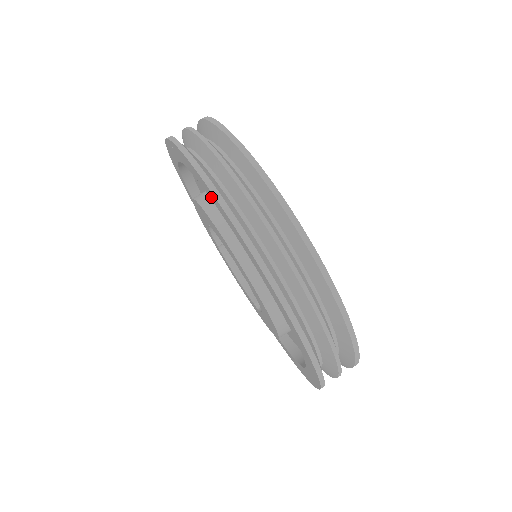
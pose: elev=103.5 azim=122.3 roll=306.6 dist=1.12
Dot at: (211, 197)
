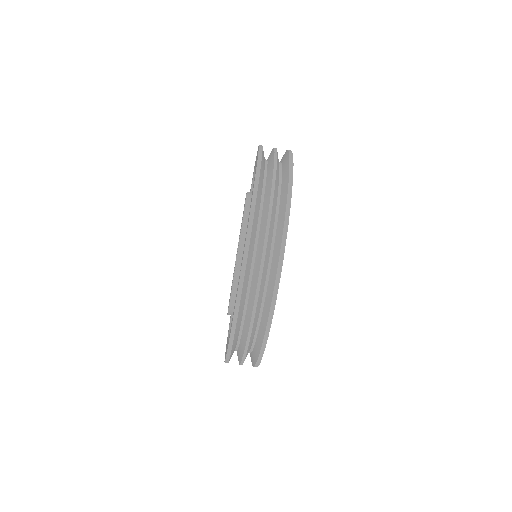
Dot at: occluded
